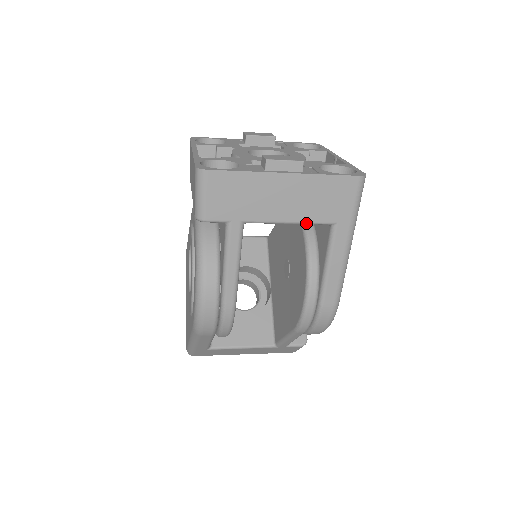
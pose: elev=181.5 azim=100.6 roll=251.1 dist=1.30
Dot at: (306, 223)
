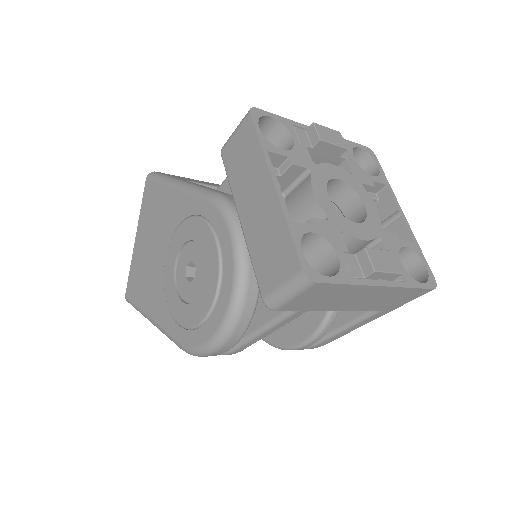
Dot at: occluded
